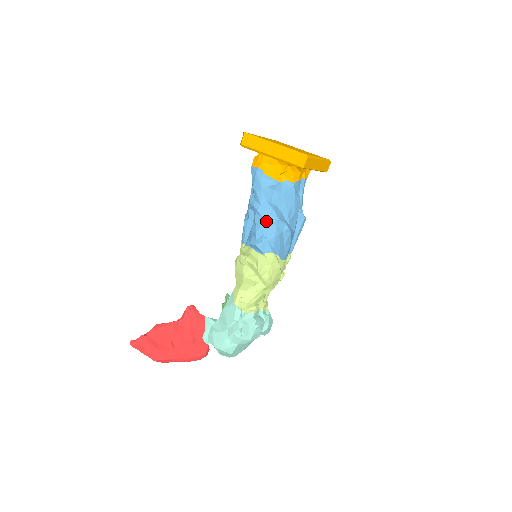
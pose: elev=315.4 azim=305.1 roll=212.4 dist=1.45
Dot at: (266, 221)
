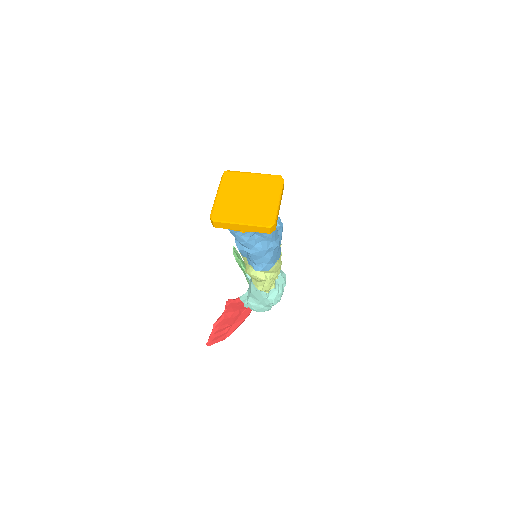
Dot at: (260, 256)
